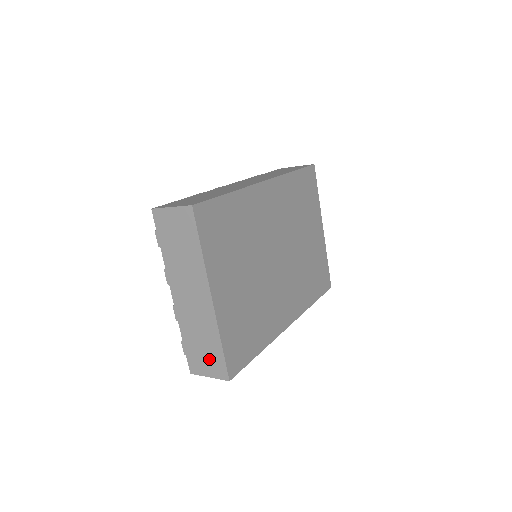
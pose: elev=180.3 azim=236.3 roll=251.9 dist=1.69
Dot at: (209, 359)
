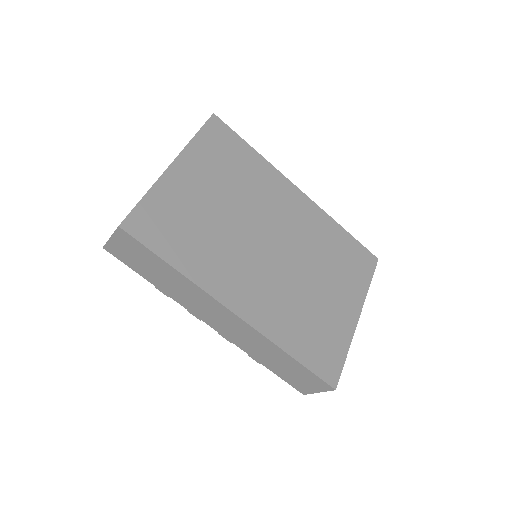
Dot at: occluded
